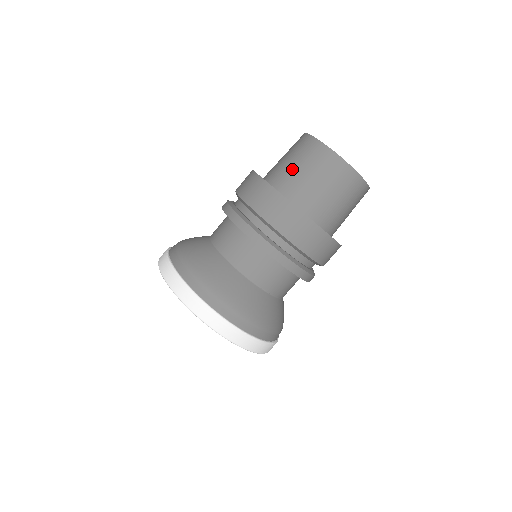
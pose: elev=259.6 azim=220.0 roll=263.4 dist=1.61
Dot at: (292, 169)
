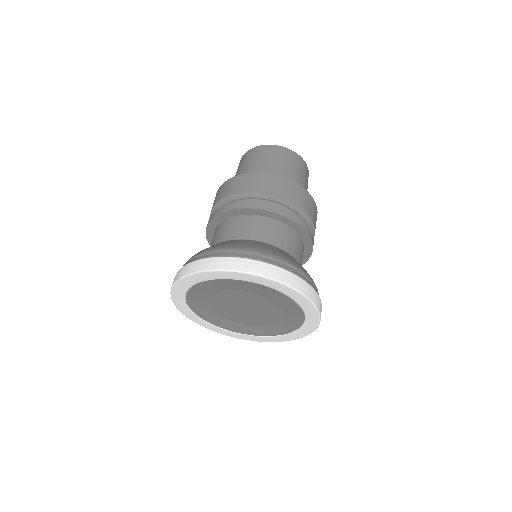
Dot at: (249, 168)
